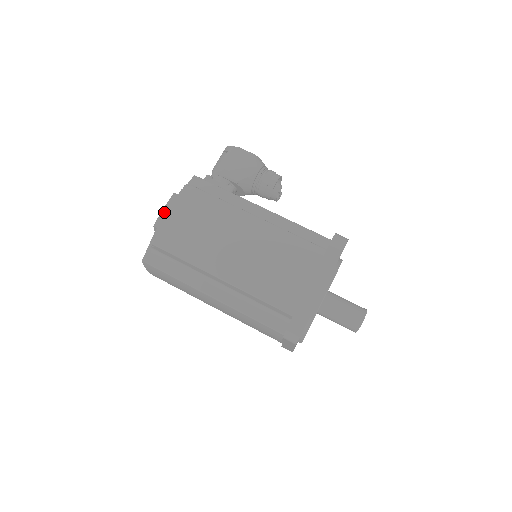
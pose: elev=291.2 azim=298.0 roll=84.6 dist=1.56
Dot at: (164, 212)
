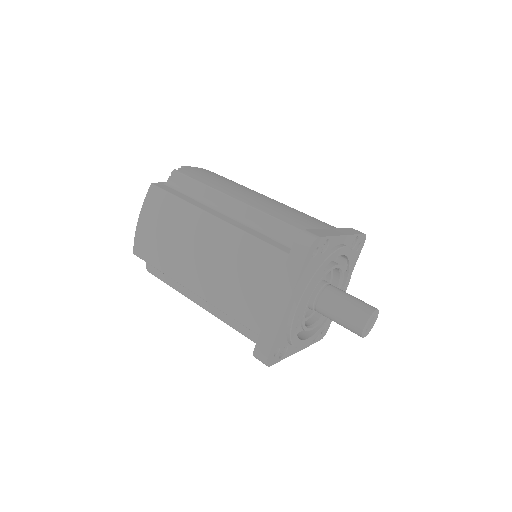
Dot at: (195, 167)
